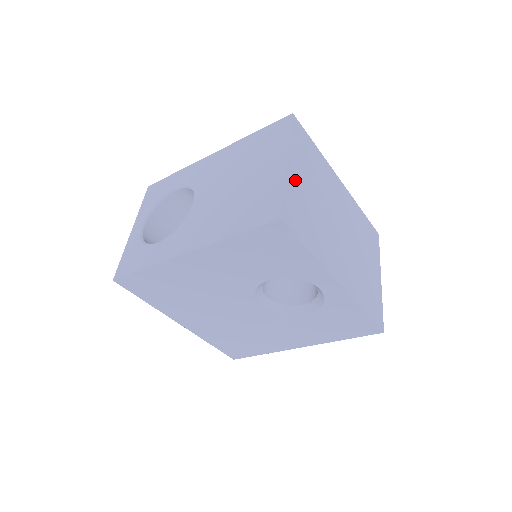
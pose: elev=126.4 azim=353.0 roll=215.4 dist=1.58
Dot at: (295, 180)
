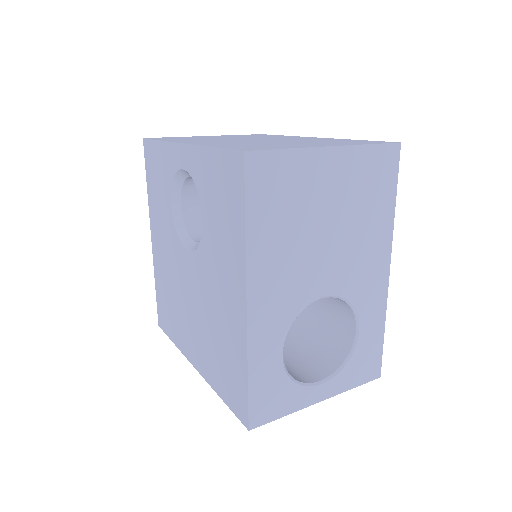
Dot at: occluded
